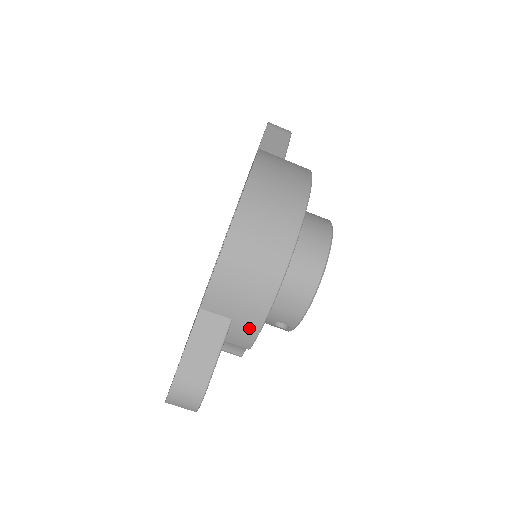
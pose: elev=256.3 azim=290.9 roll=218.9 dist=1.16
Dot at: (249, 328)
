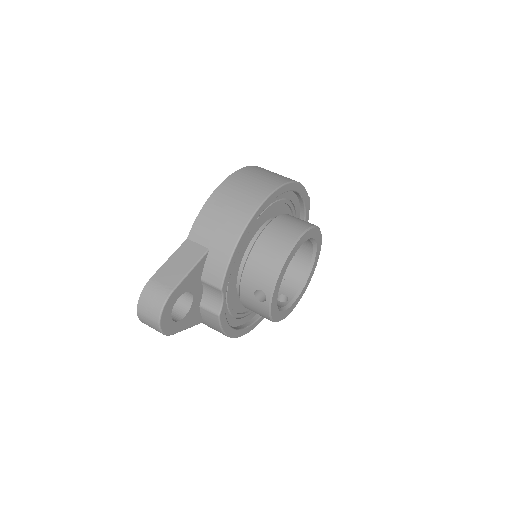
Dot at: (221, 258)
